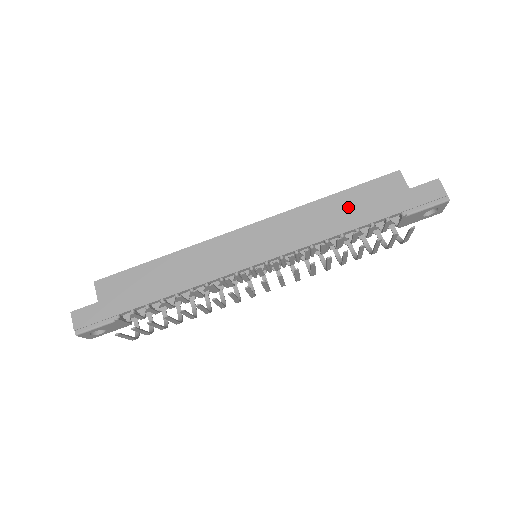
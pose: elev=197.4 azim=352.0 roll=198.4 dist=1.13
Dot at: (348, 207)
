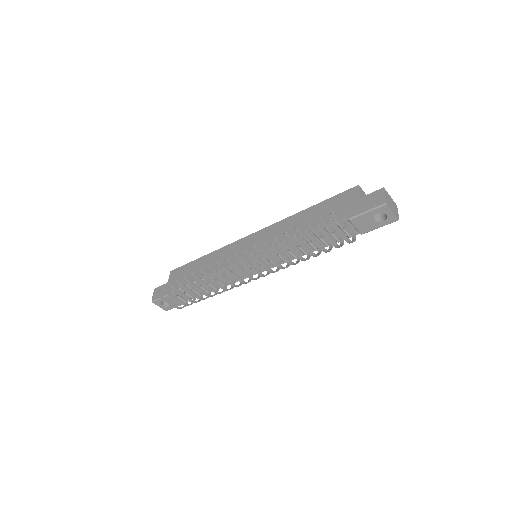
Dot at: (314, 216)
